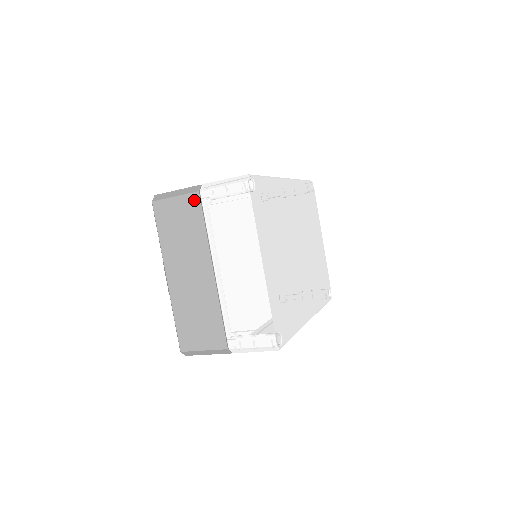
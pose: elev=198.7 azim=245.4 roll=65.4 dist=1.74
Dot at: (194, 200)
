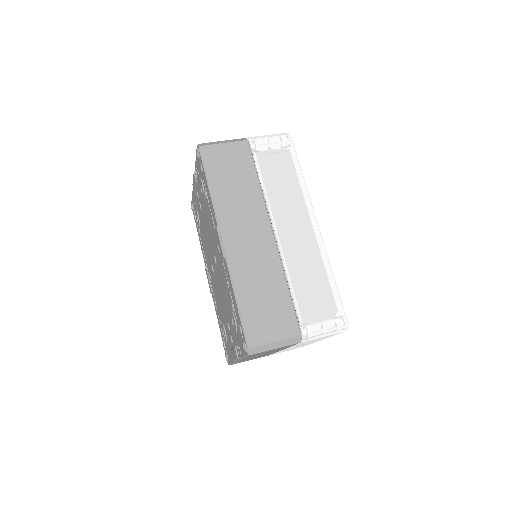
Dot at: occluded
